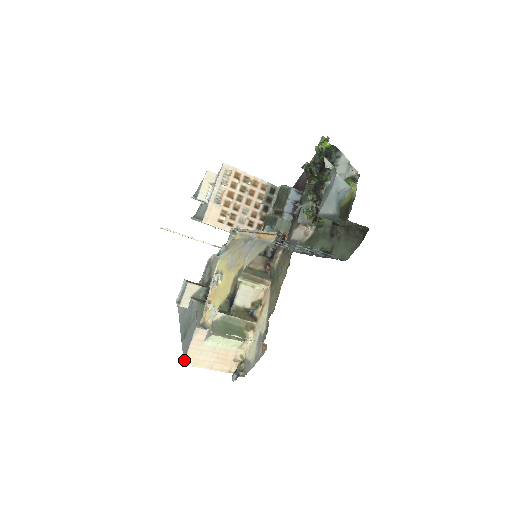
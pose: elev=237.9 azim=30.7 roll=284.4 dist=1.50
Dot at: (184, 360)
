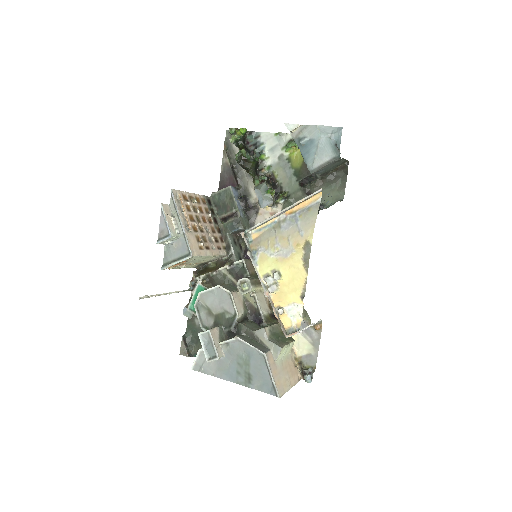
Dot at: (278, 393)
